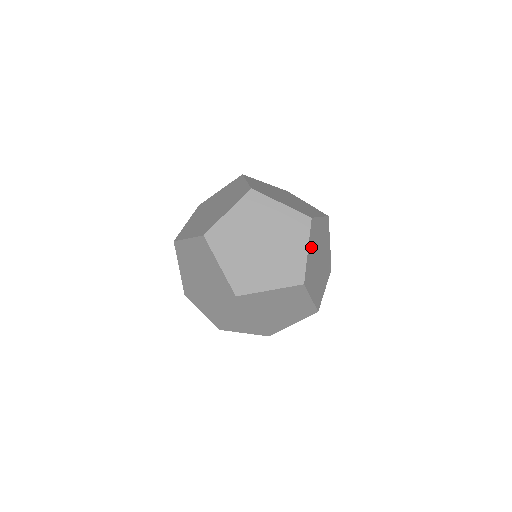
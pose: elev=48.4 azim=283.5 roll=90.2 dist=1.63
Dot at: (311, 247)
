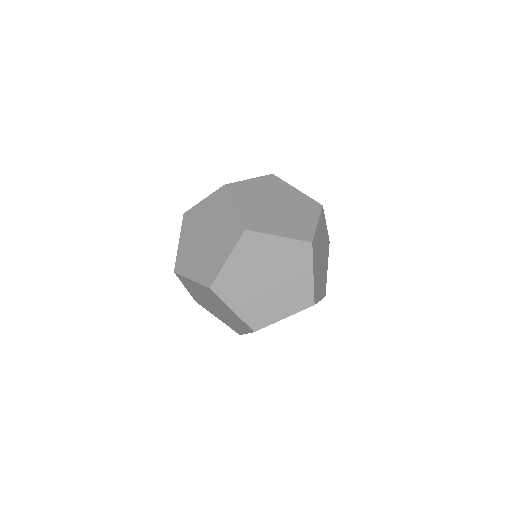
Dot at: (319, 228)
